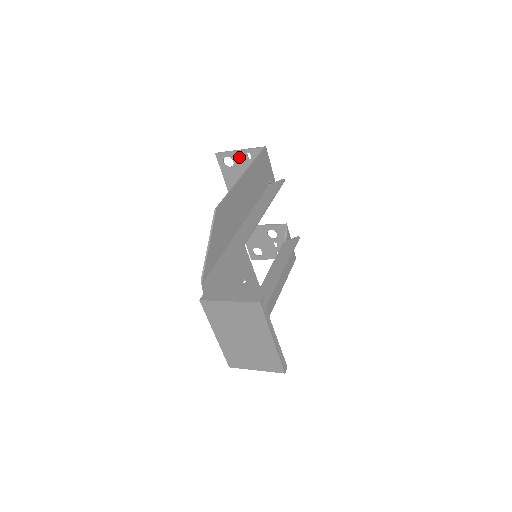
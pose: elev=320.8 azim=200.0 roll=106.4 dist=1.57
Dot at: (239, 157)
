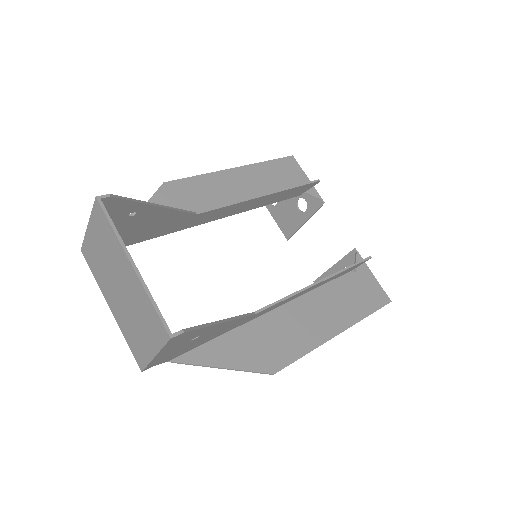
Dot at: occluded
